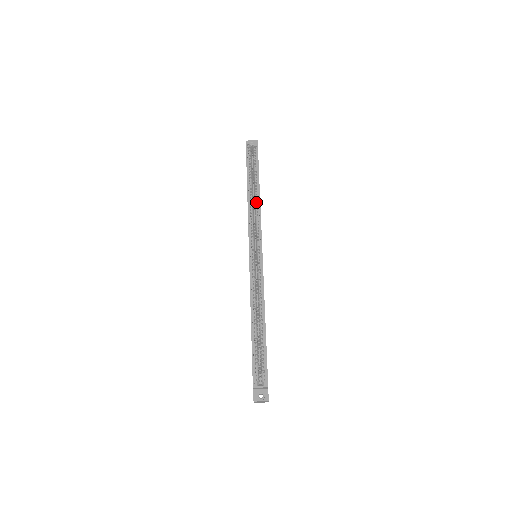
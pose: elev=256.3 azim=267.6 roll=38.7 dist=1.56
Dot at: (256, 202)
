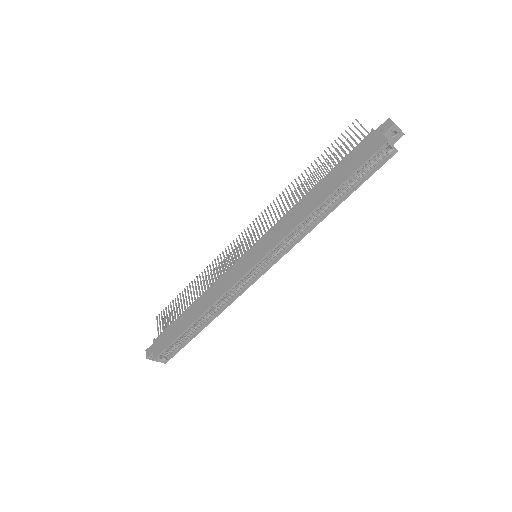
Dot at: (313, 222)
